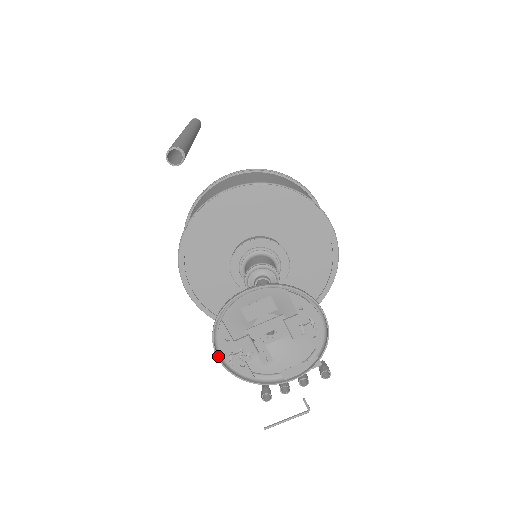
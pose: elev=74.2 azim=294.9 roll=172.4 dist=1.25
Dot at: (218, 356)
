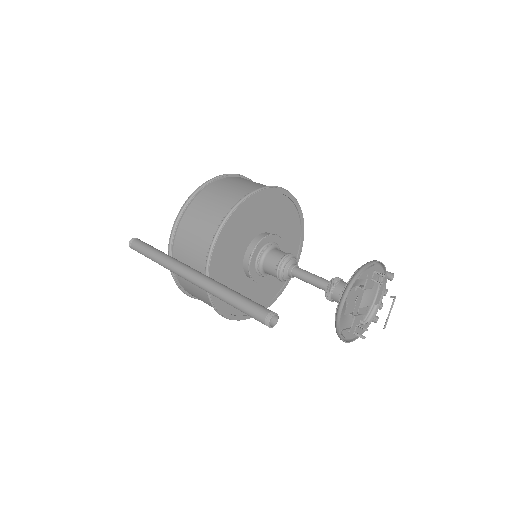
Dot at: (350, 341)
